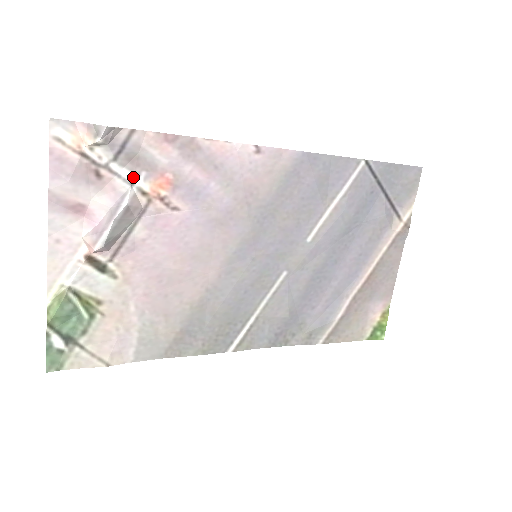
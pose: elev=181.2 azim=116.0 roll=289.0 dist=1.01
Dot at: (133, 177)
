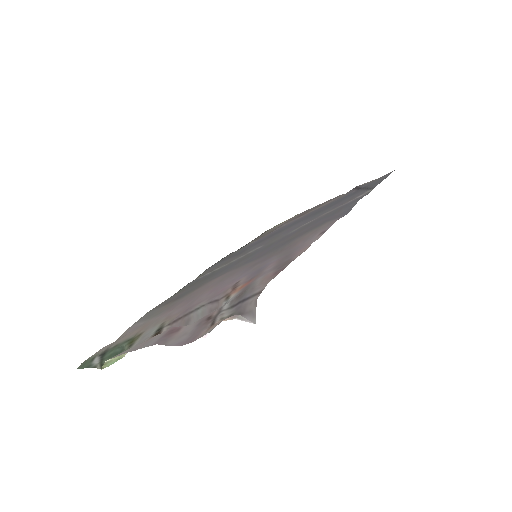
Dot at: (231, 300)
